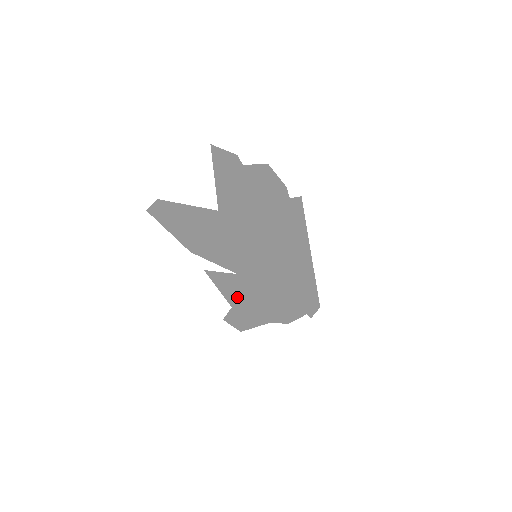
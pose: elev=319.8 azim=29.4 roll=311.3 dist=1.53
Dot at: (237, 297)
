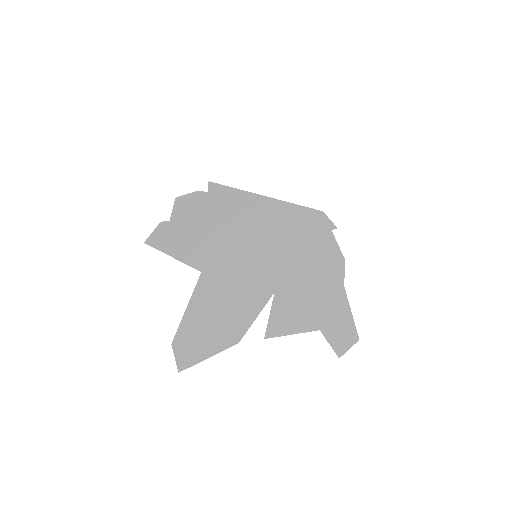
Dot at: (305, 312)
